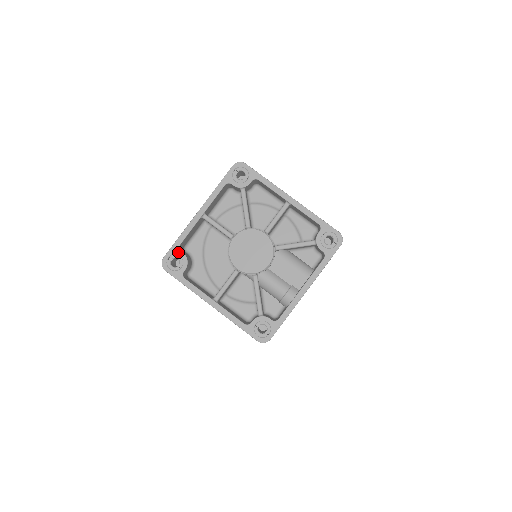
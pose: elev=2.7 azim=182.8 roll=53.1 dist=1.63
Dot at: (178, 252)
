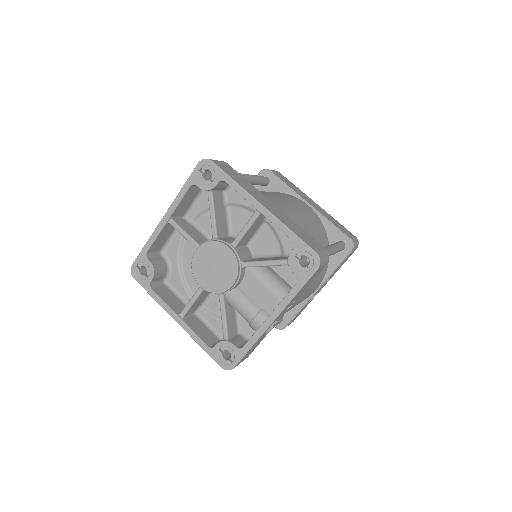
Dot at: (145, 260)
